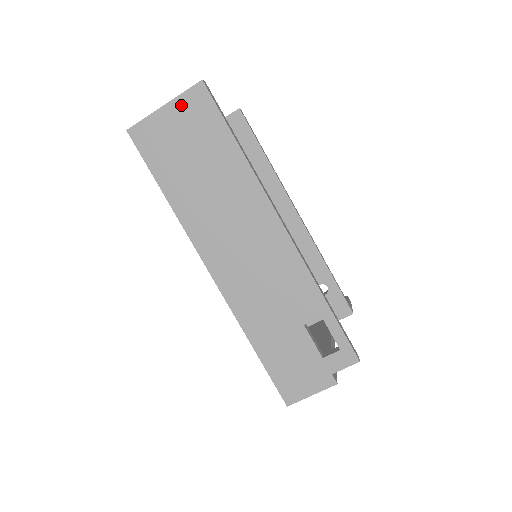
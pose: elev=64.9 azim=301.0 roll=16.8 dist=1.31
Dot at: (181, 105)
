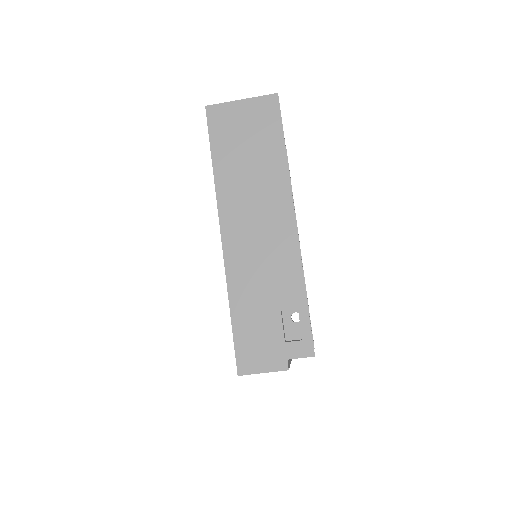
Dot at: (255, 104)
